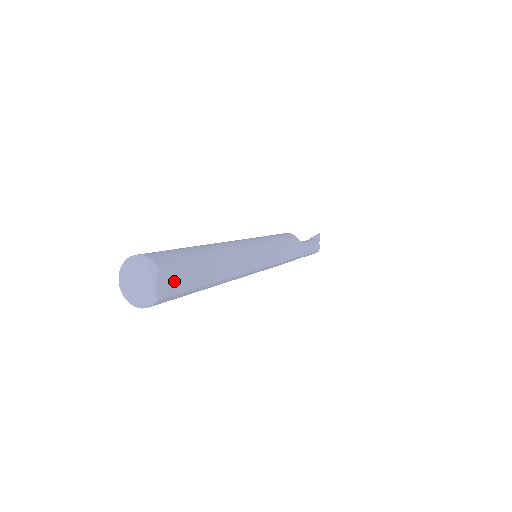
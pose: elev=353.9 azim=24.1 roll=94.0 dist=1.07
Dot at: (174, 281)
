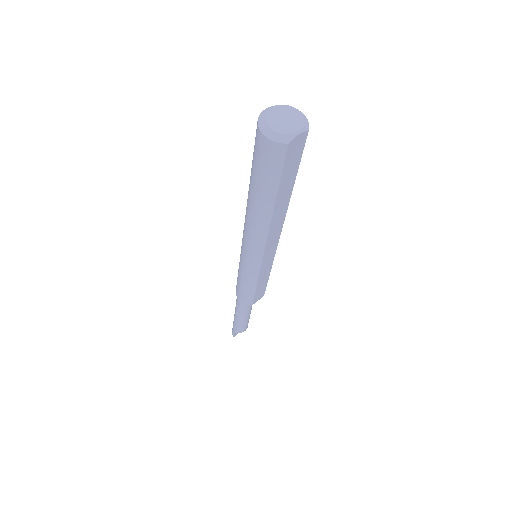
Dot at: (294, 154)
